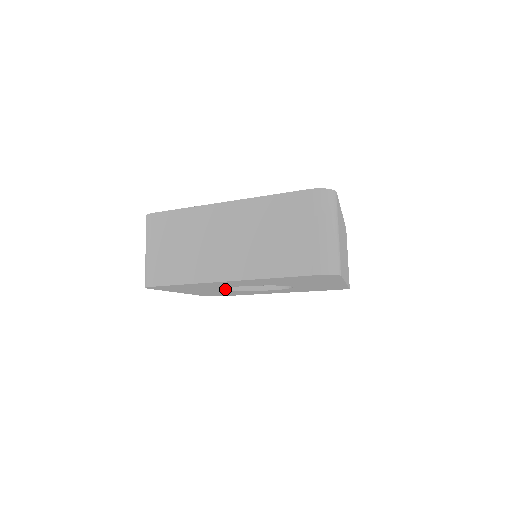
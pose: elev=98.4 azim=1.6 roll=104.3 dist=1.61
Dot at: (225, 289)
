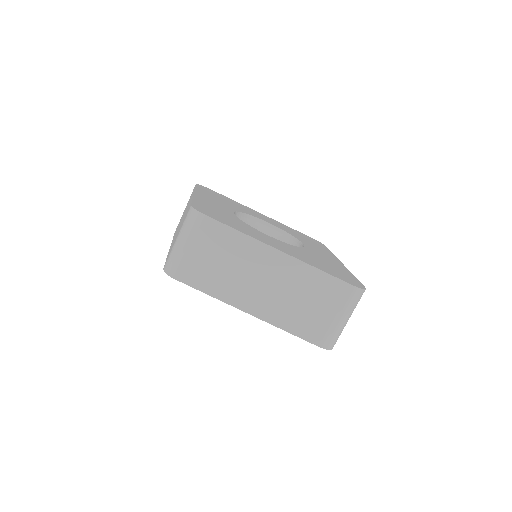
Dot at: occluded
